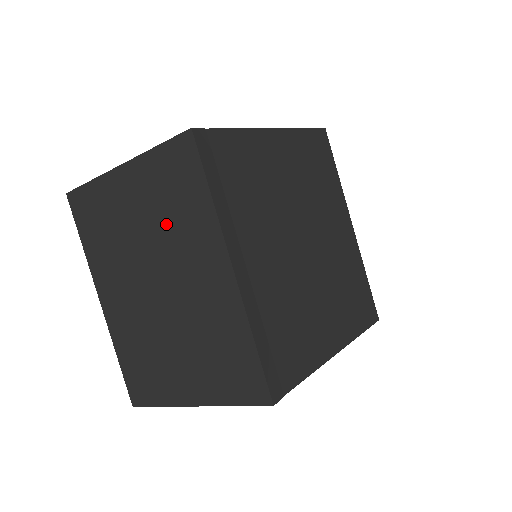
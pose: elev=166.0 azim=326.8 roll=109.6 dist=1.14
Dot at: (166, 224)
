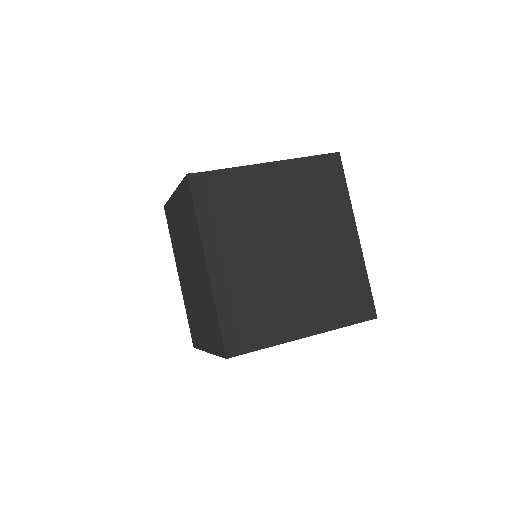
Dot at: (188, 232)
